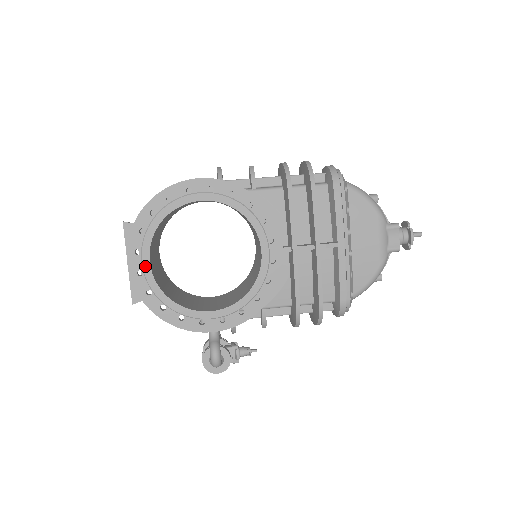
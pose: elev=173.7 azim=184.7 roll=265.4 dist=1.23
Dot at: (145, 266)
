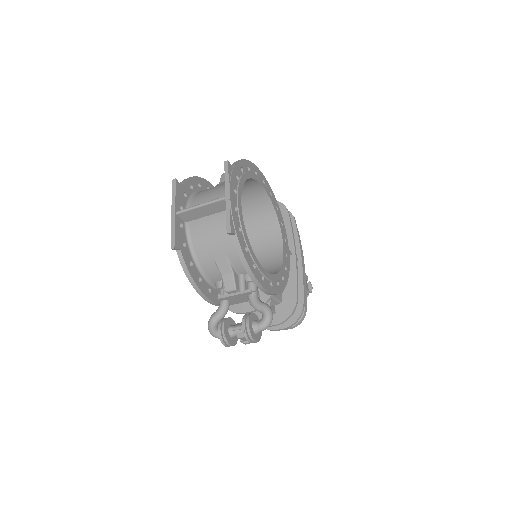
Dot at: (239, 205)
